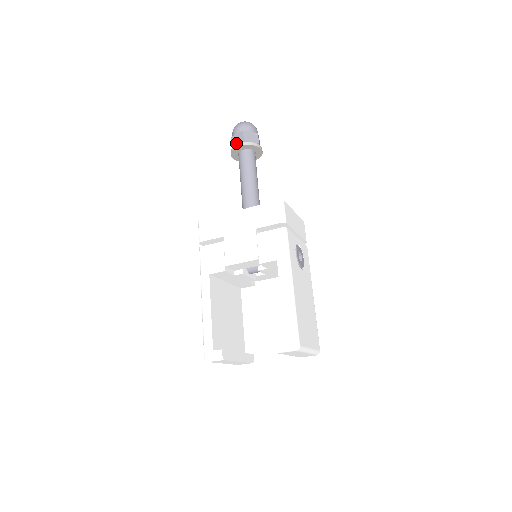
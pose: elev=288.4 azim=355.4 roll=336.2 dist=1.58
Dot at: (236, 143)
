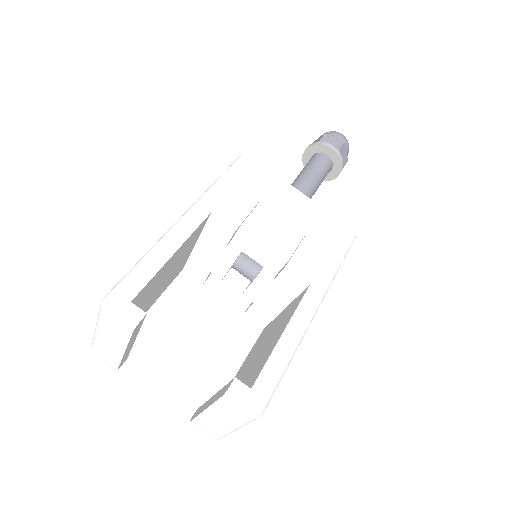
Dot at: (328, 143)
